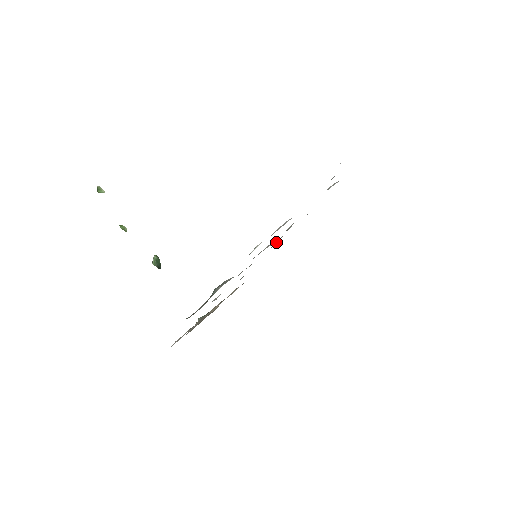
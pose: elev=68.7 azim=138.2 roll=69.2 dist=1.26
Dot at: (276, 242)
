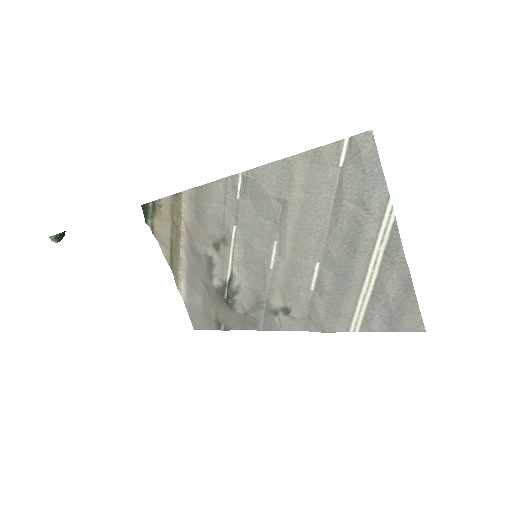
Dot at: (247, 191)
